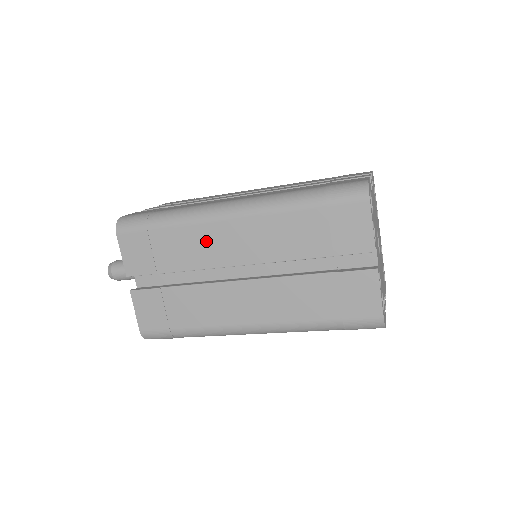
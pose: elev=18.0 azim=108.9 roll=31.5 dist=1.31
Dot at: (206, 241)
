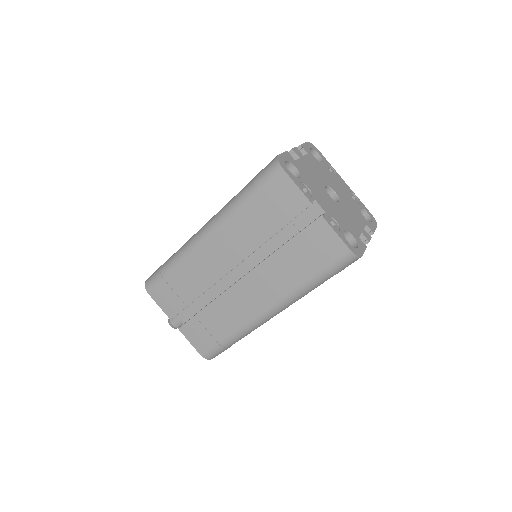
Dot at: (202, 265)
